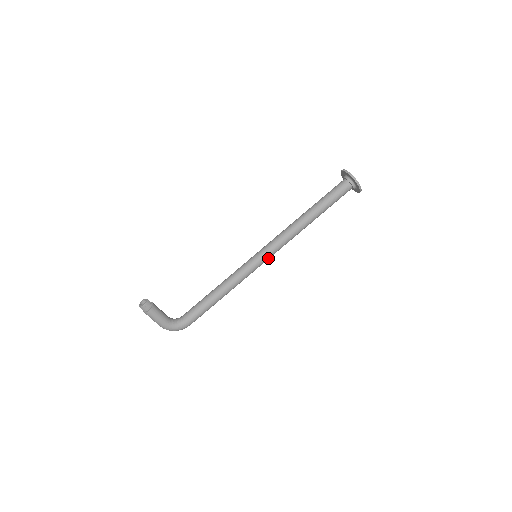
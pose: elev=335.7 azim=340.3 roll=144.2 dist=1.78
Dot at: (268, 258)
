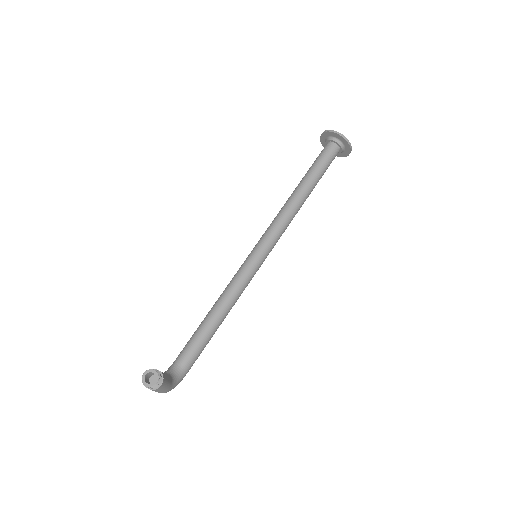
Dot at: (267, 255)
